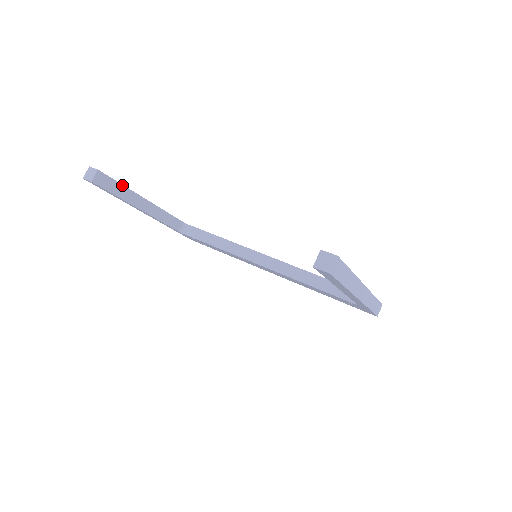
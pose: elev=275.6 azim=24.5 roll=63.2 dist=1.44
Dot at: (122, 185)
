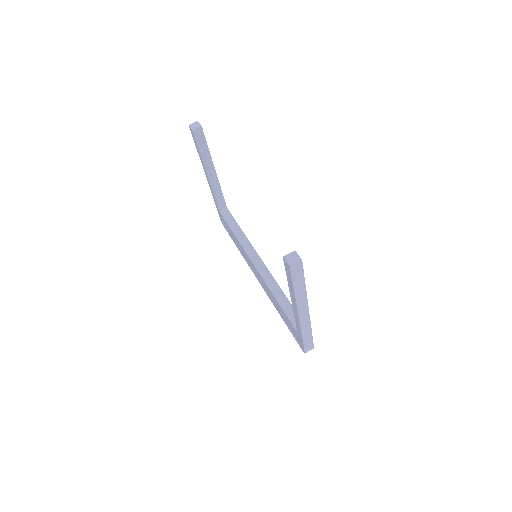
Dot at: (208, 148)
